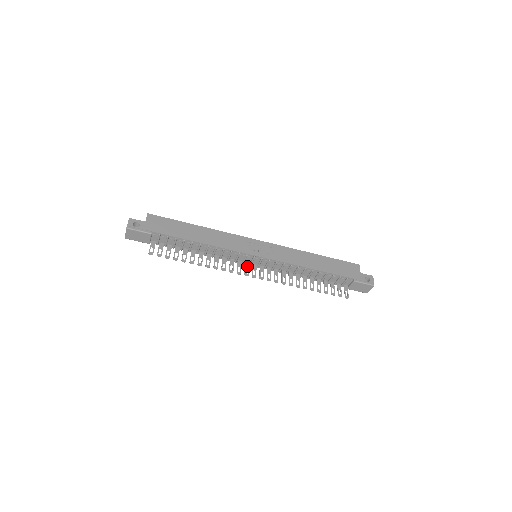
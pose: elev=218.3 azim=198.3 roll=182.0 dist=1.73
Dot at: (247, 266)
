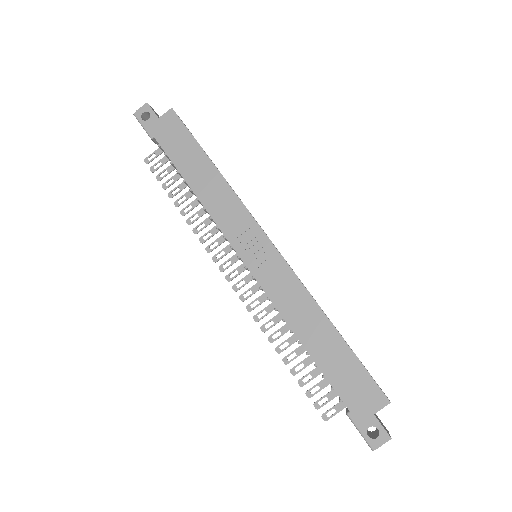
Dot at: (234, 259)
